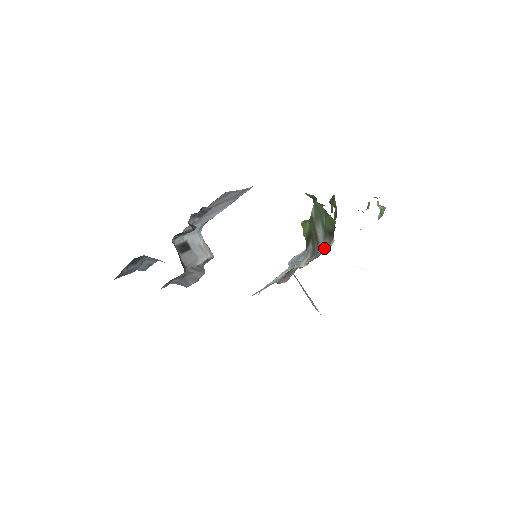
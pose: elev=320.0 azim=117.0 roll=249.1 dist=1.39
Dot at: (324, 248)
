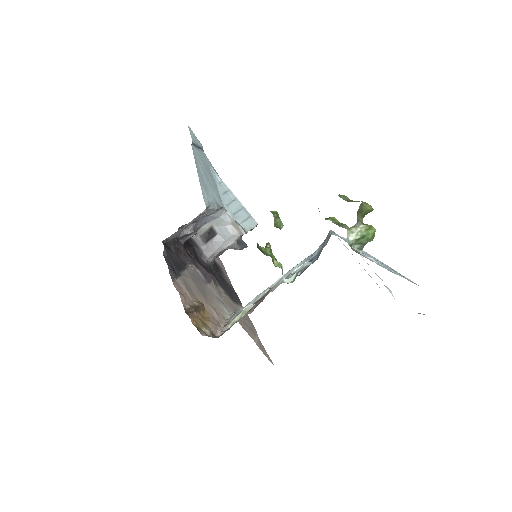
Dot at: occluded
